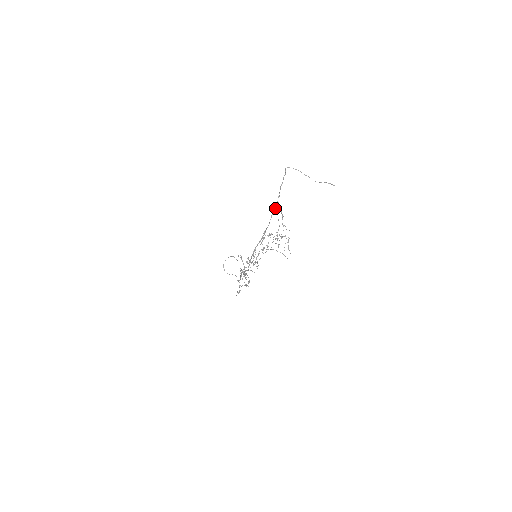
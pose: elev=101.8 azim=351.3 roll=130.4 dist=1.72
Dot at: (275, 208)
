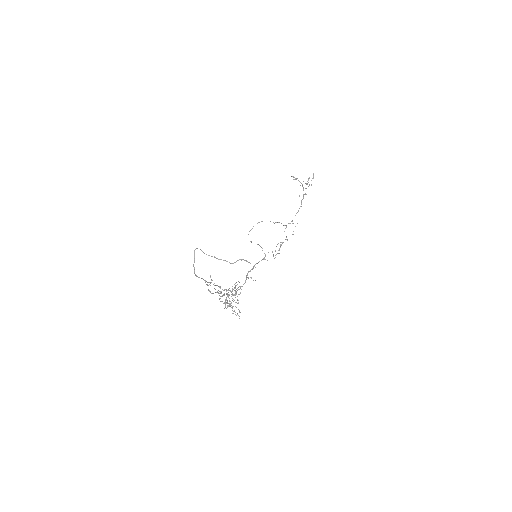
Dot at: (207, 285)
